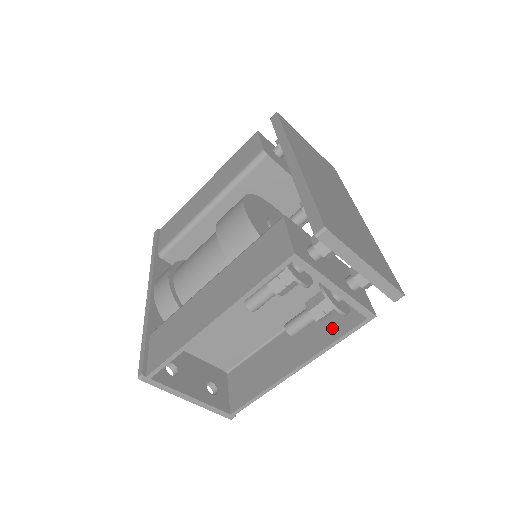
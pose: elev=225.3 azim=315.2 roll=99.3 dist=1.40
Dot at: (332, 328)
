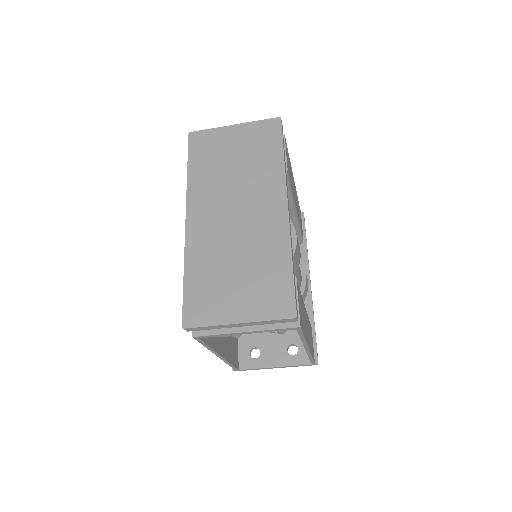
Dot at: occluded
